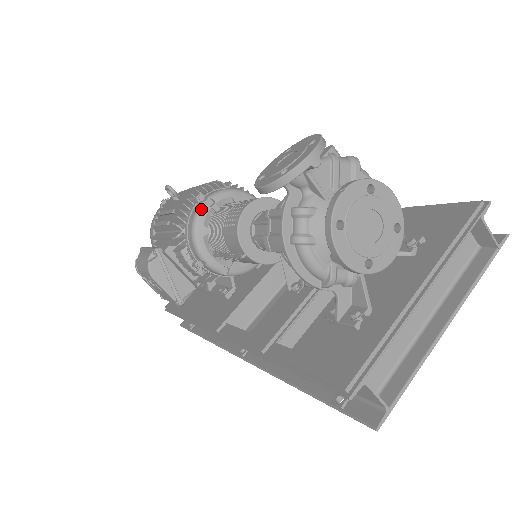
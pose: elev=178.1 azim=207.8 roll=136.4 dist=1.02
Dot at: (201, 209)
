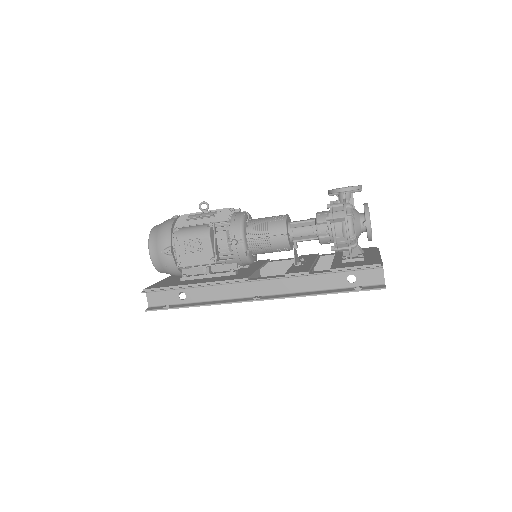
Dot at: (245, 213)
